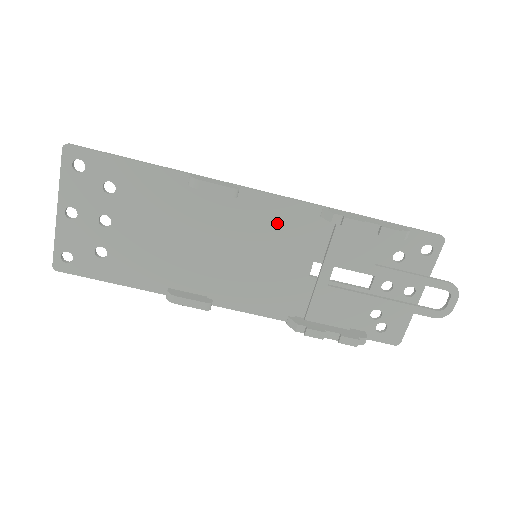
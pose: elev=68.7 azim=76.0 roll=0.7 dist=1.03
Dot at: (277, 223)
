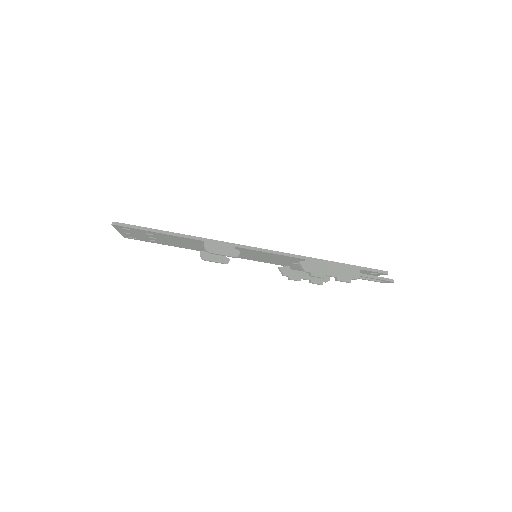
Dot at: (269, 255)
